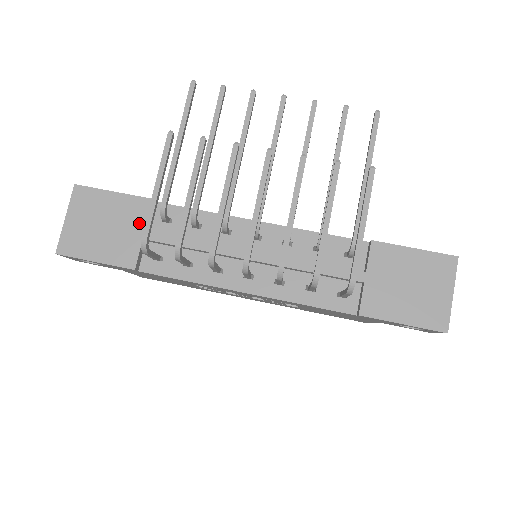
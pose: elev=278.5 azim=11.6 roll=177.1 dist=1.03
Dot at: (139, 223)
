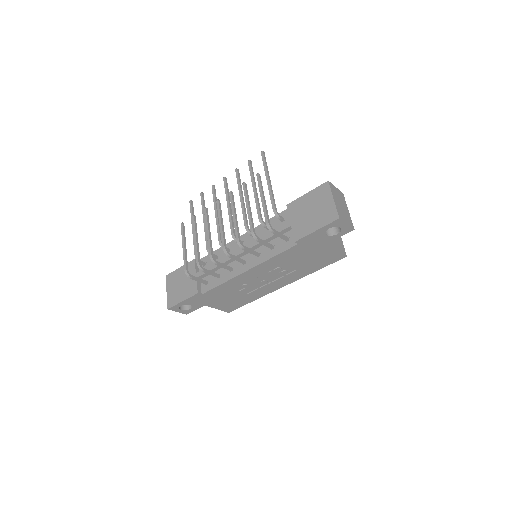
Dot at: (193, 273)
